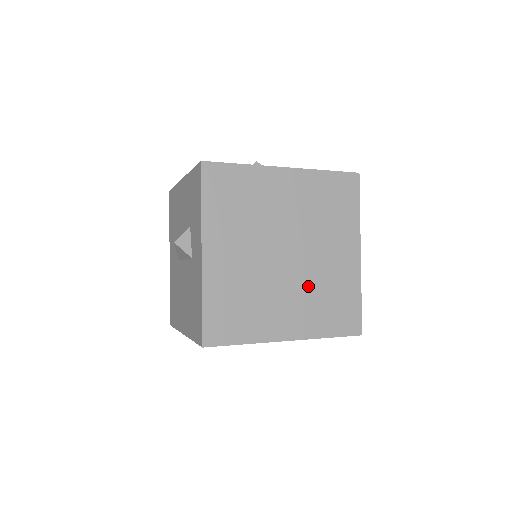
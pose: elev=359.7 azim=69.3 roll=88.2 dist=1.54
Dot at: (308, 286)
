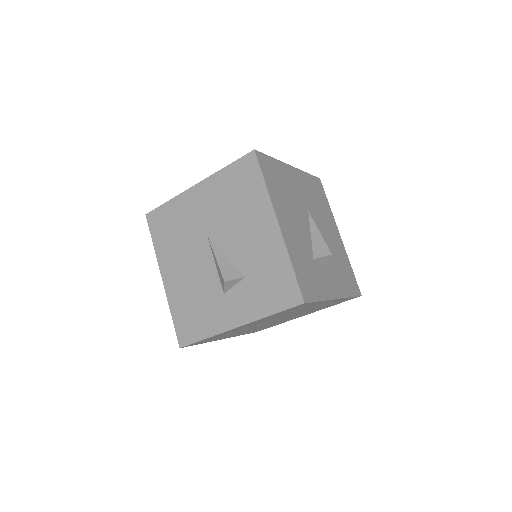
Dot at: occluded
